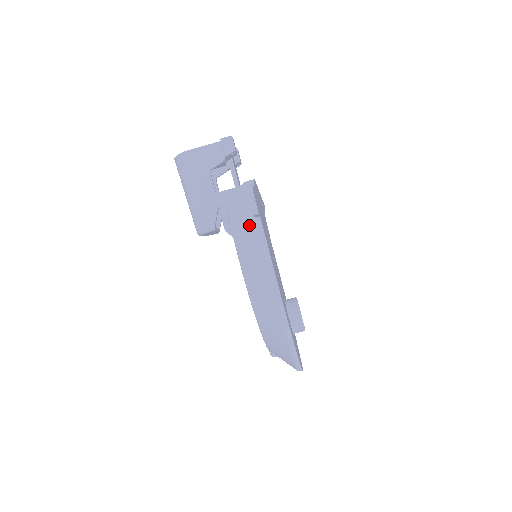
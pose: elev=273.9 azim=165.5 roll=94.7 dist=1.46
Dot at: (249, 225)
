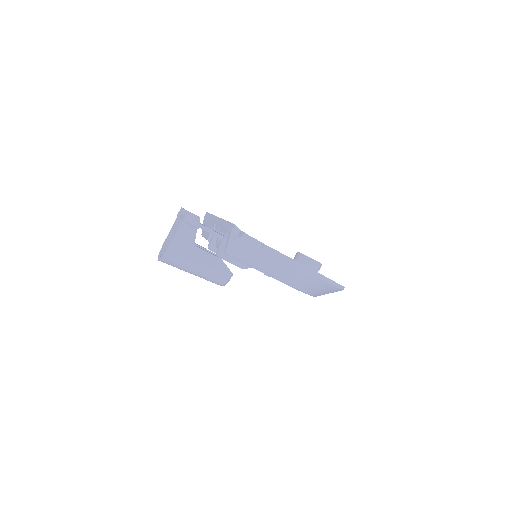
Dot at: (259, 254)
